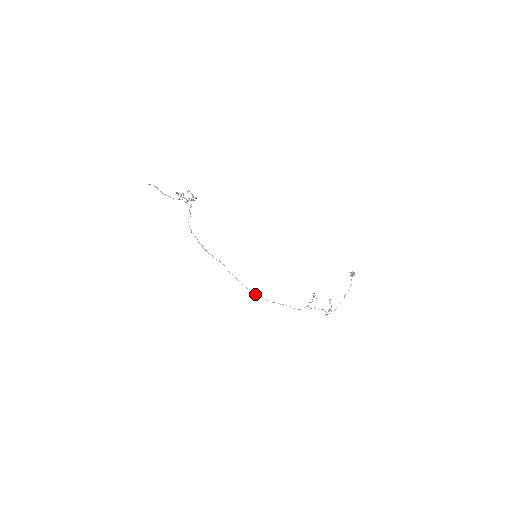
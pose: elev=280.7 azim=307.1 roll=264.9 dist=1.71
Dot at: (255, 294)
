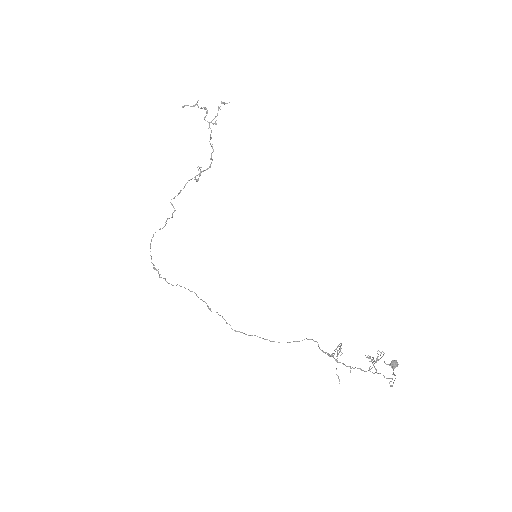
Dot at: occluded
